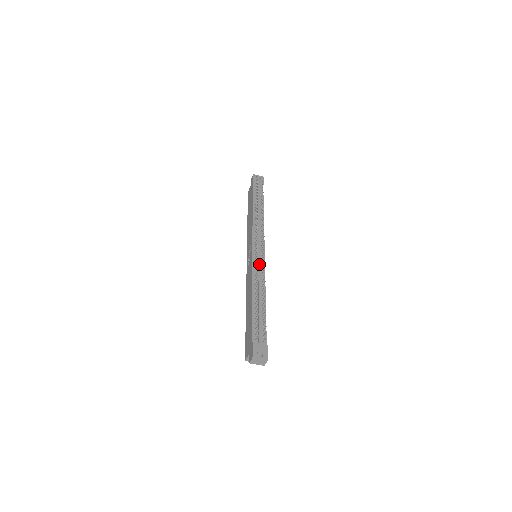
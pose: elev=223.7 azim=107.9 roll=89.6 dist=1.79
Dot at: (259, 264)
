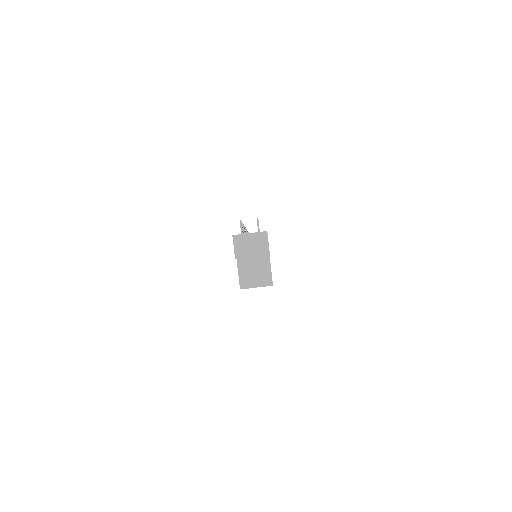
Dot at: occluded
